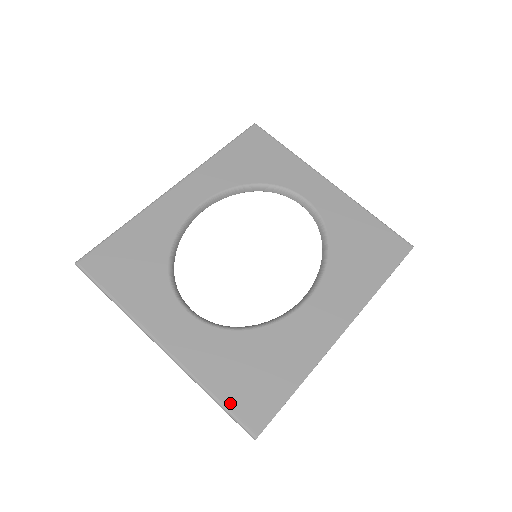
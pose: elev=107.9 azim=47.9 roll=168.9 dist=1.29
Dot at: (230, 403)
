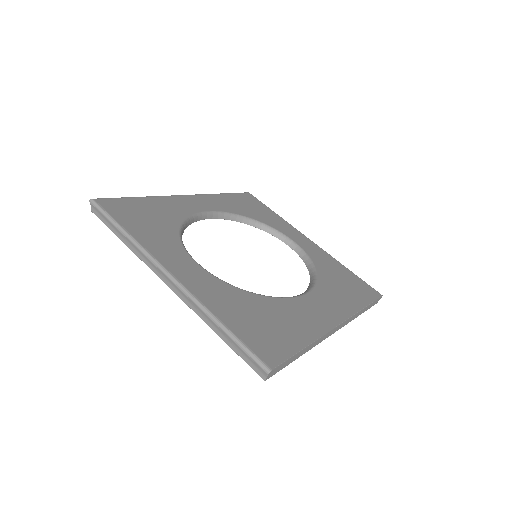
Dot at: (242, 336)
